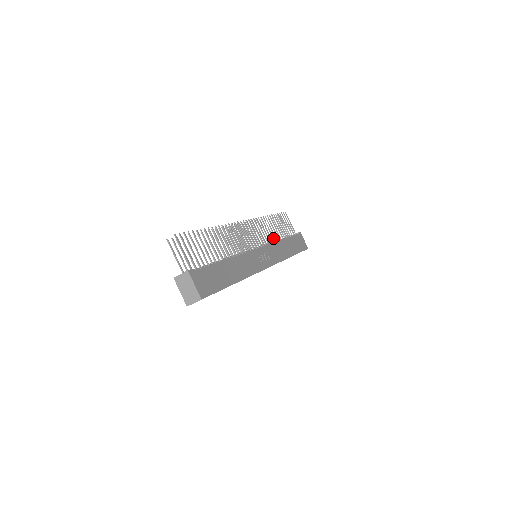
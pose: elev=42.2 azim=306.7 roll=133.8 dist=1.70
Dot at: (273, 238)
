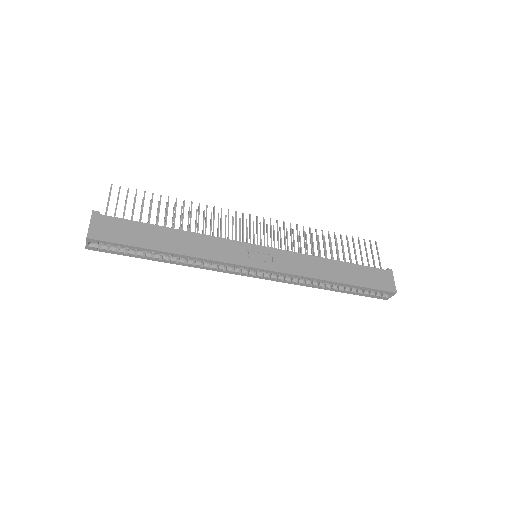
Dot at: (312, 252)
